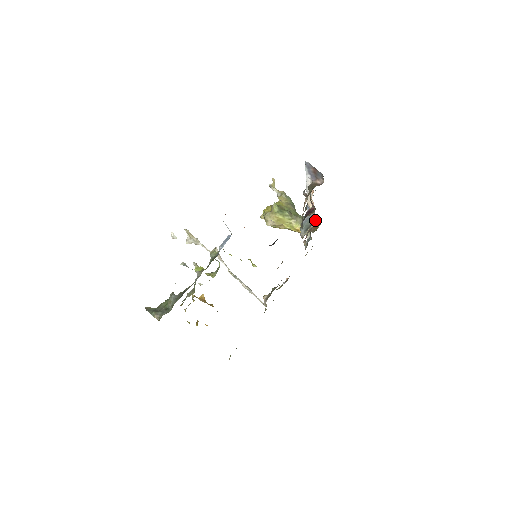
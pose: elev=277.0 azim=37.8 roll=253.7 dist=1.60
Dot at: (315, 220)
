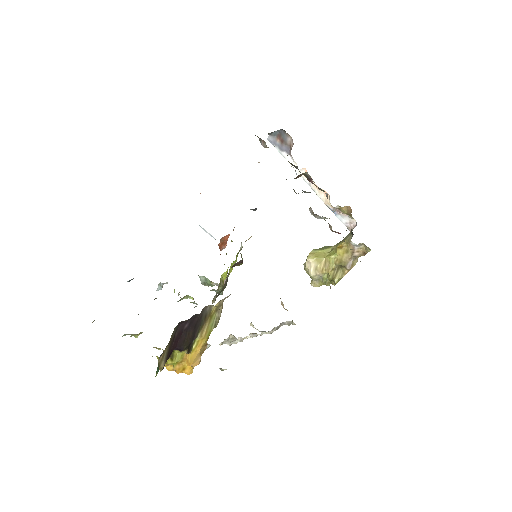
Dot at: (356, 223)
